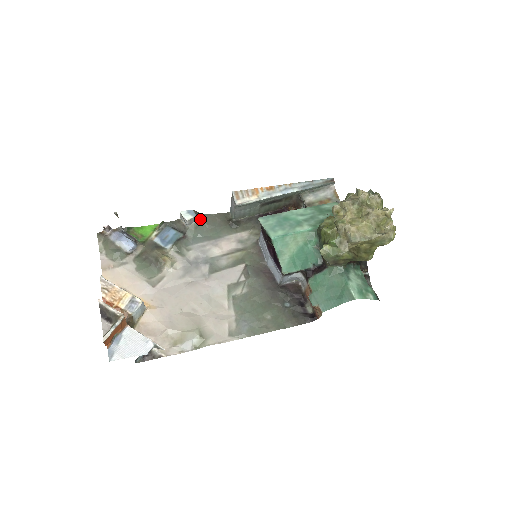
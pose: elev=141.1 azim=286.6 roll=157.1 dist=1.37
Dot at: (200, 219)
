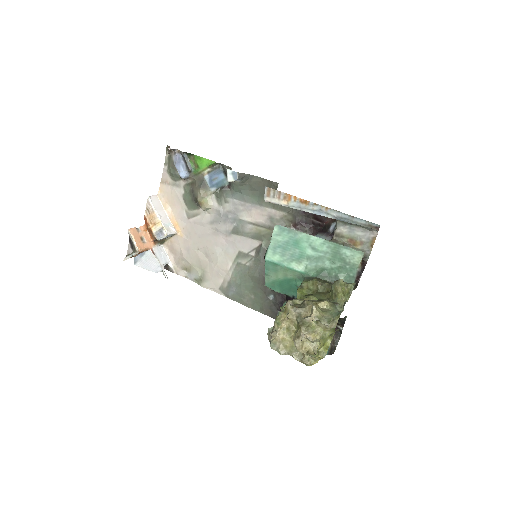
Dot at: (246, 180)
